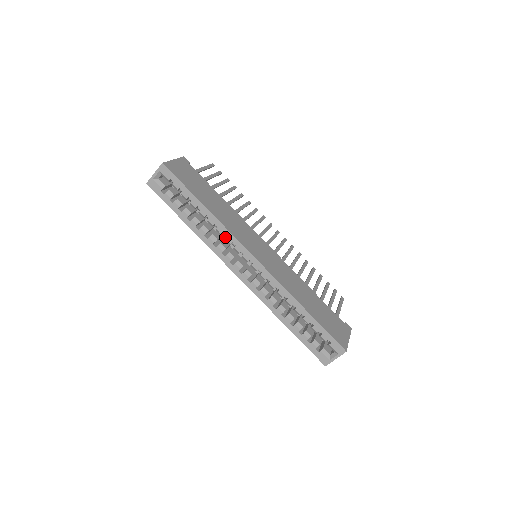
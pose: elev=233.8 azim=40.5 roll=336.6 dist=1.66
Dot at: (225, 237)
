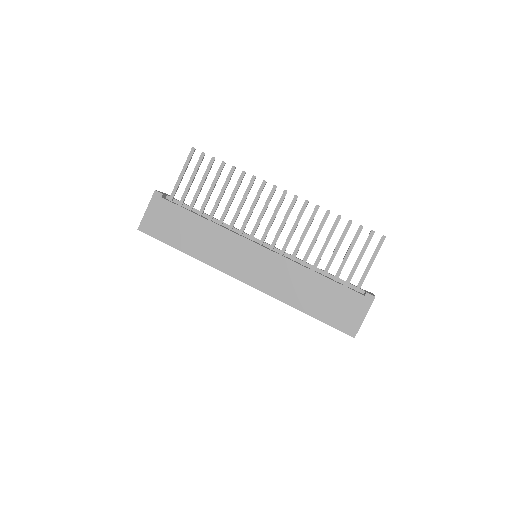
Dot at: occluded
